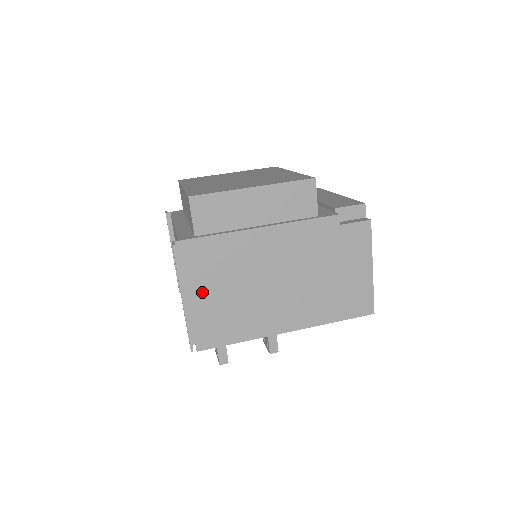
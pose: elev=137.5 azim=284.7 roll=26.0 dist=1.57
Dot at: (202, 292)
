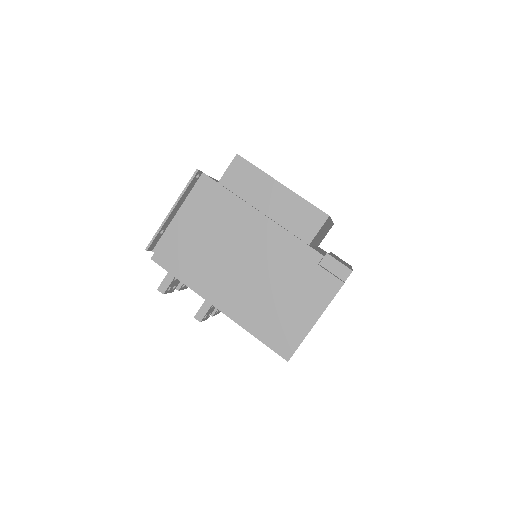
Dot at: (189, 221)
